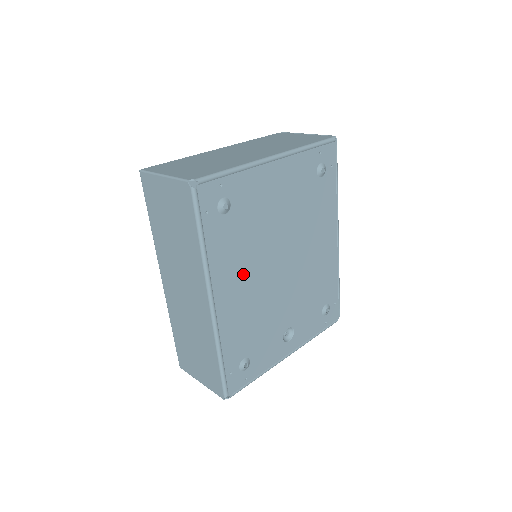
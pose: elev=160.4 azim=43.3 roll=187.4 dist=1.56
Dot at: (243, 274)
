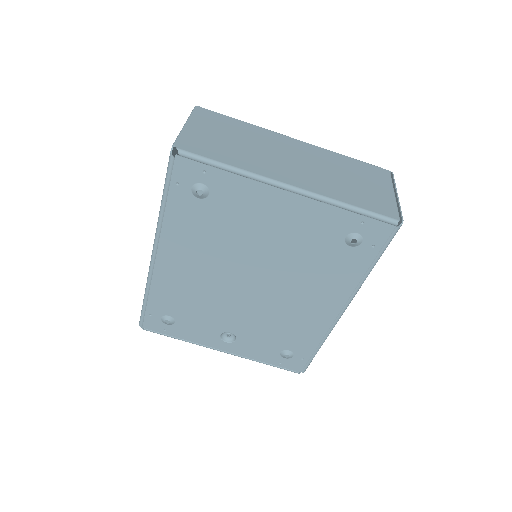
Dot at: (198, 257)
